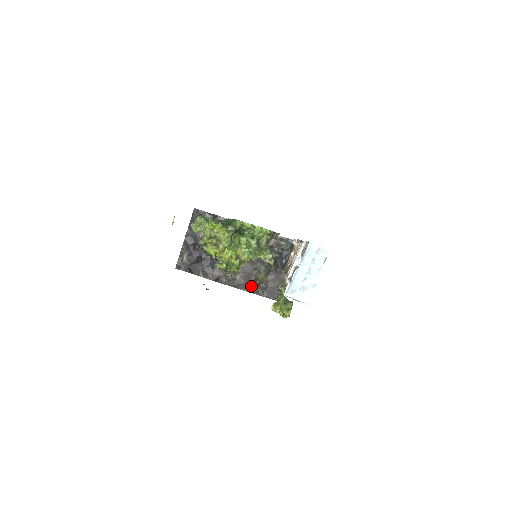
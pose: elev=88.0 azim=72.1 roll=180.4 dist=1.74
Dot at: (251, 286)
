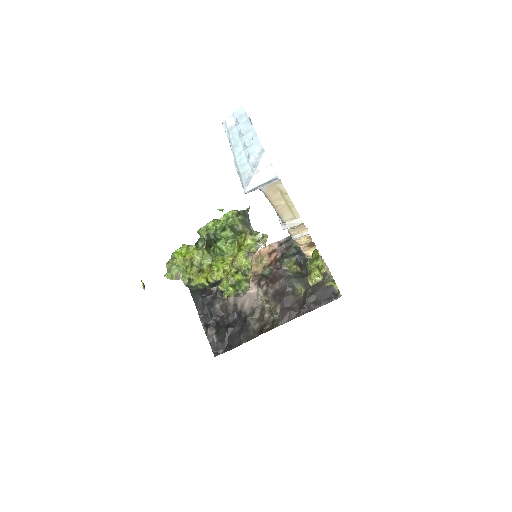
Dot at: (298, 308)
